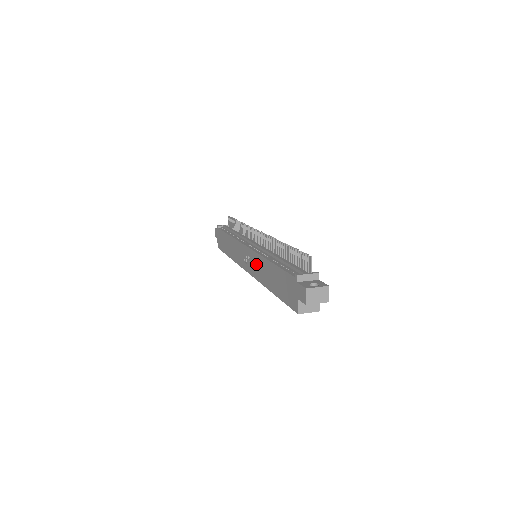
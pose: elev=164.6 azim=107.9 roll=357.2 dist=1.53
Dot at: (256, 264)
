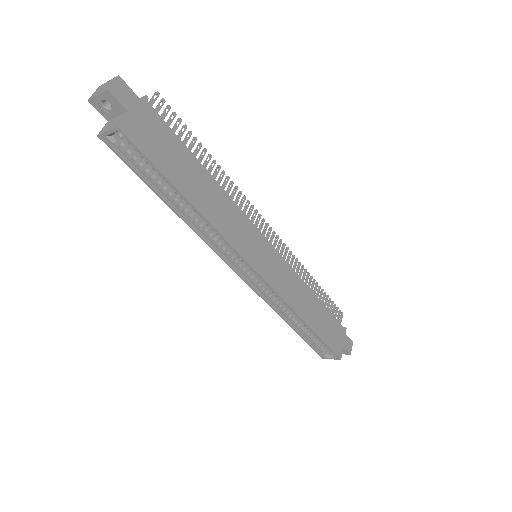
Dot at: occluded
